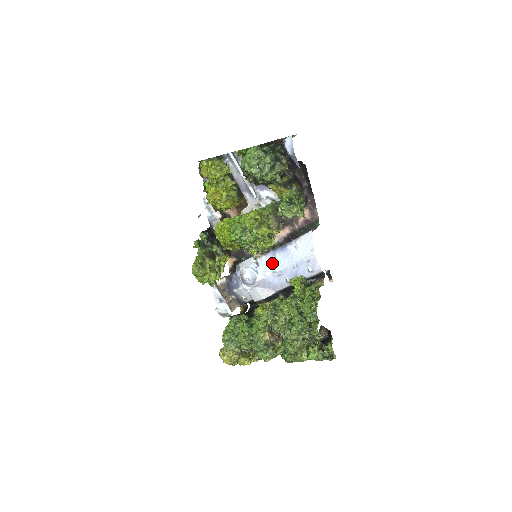
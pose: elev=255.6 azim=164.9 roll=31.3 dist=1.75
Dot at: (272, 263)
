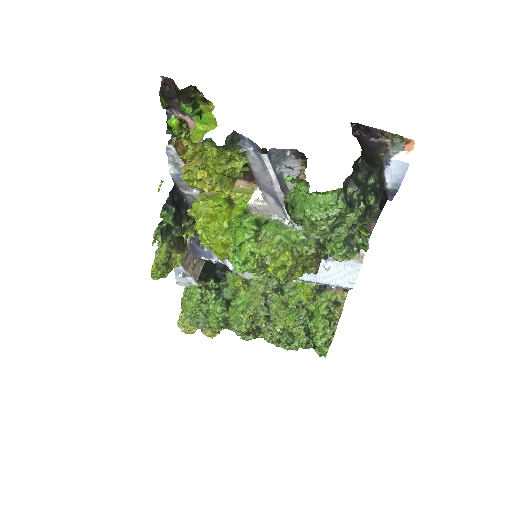
Dot at: occluded
